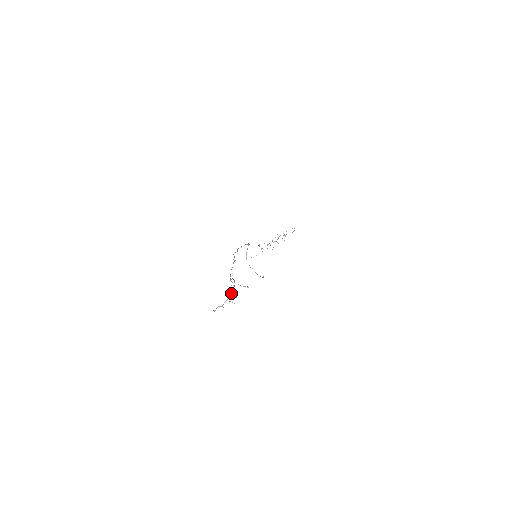
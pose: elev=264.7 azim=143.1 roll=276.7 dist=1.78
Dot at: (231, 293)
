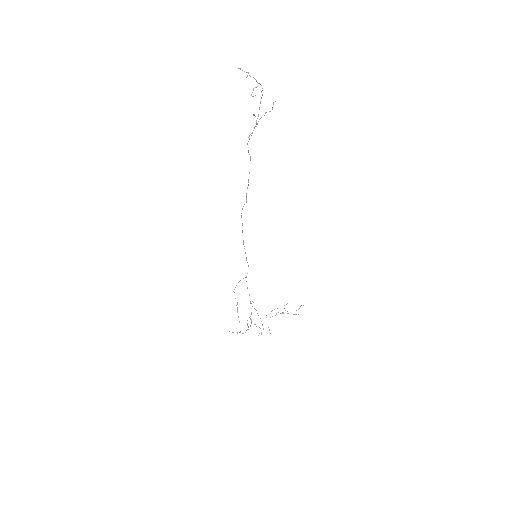
Dot at: occluded
